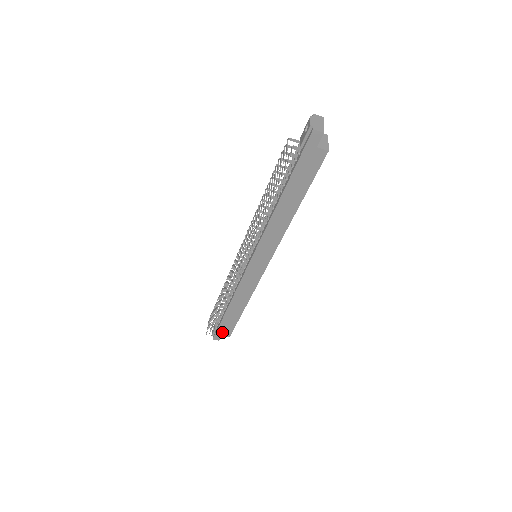
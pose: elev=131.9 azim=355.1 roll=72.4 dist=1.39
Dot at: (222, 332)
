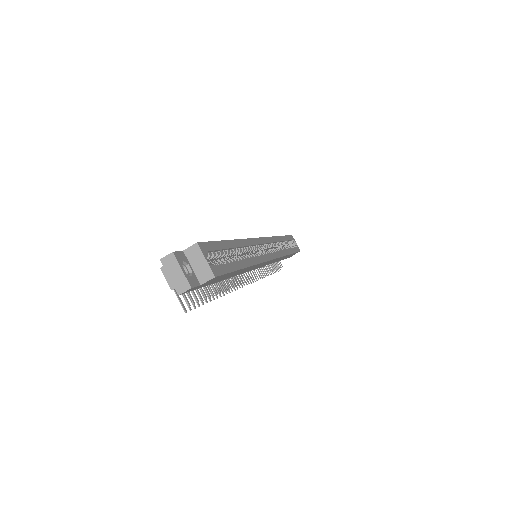
Dot at: occluded
